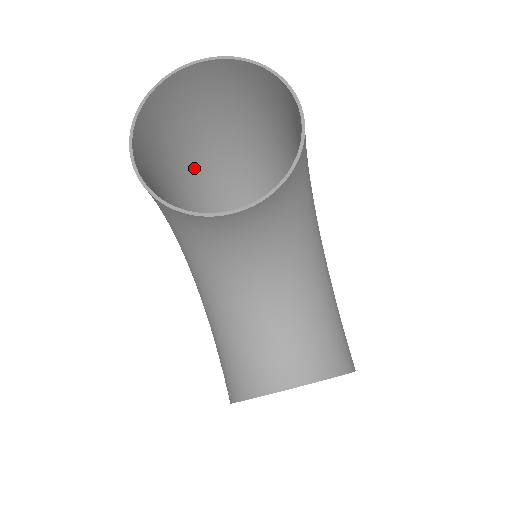
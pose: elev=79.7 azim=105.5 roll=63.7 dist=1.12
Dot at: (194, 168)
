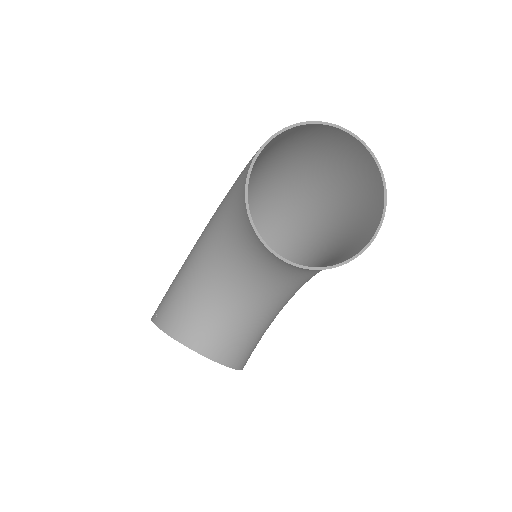
Dot at: (275, 165)
